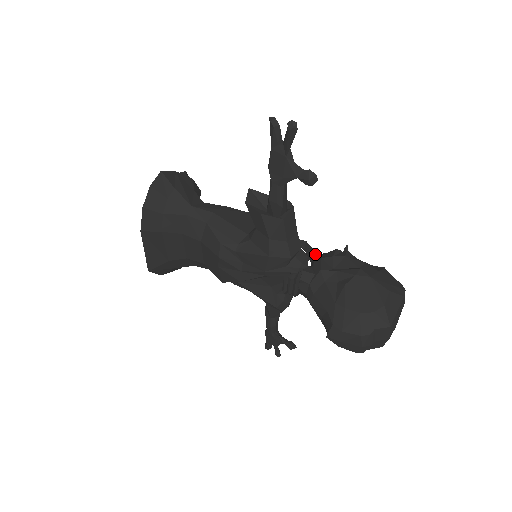
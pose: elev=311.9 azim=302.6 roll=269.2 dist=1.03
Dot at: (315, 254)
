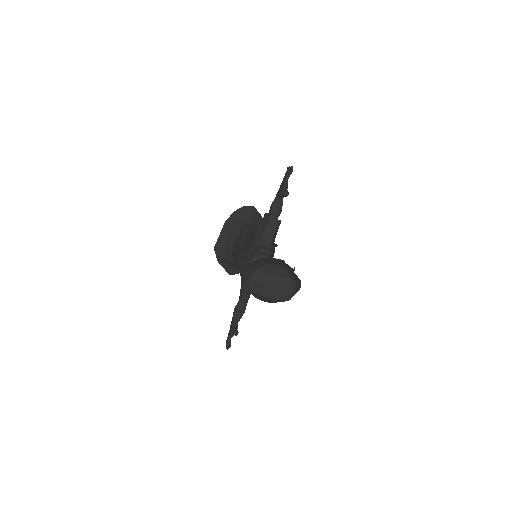
Dot at: occluded
